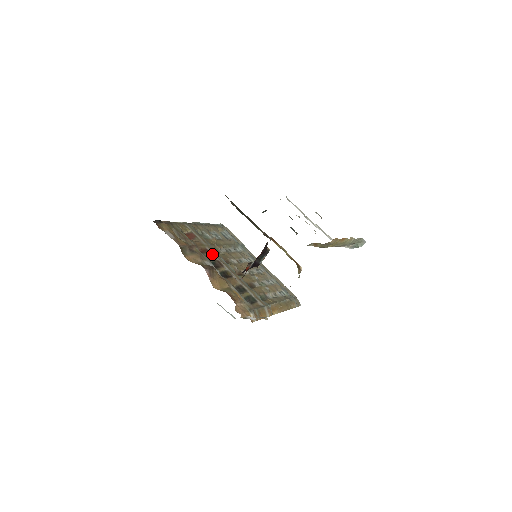
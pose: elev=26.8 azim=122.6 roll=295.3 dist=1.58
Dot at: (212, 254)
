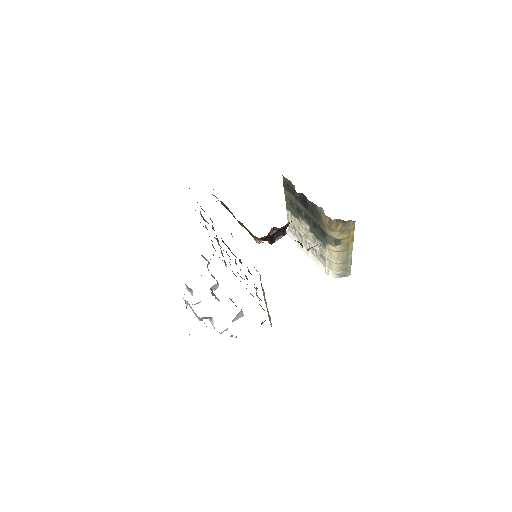
Dot at: occluded
